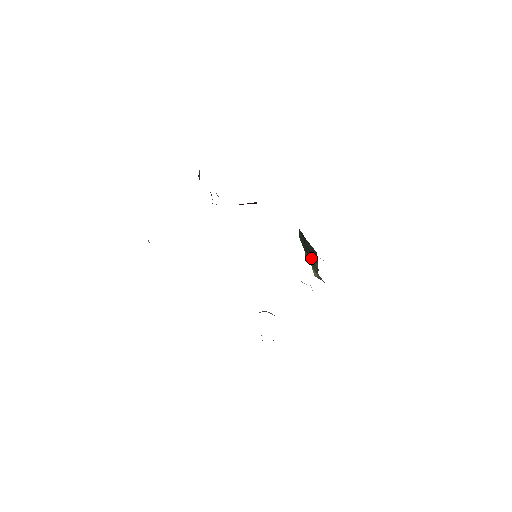
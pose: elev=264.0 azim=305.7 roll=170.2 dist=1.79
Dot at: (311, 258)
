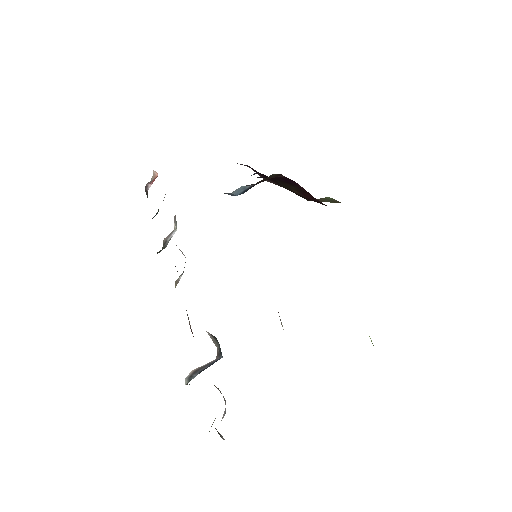
Dot at: occluded
